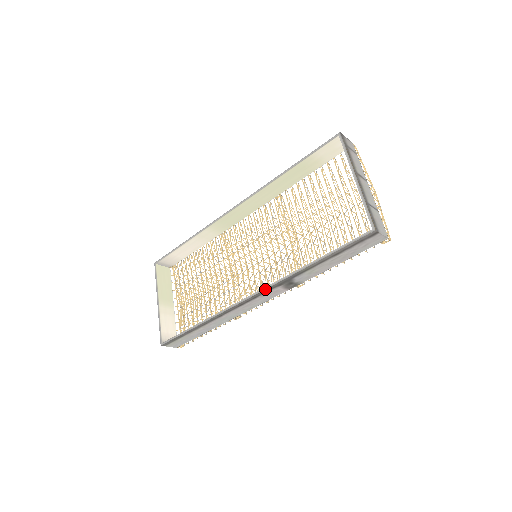
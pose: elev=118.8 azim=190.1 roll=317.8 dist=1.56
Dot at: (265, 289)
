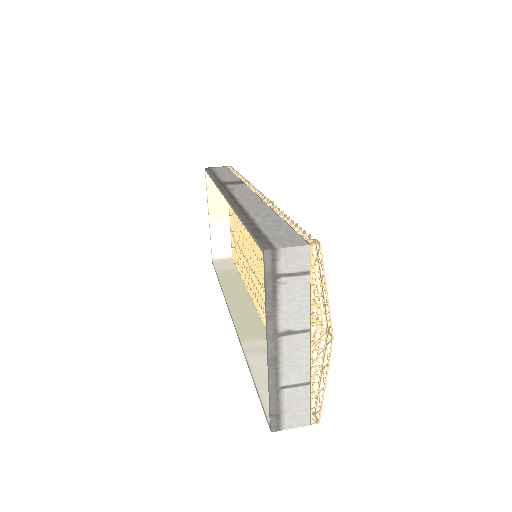
Dot at: occluded
